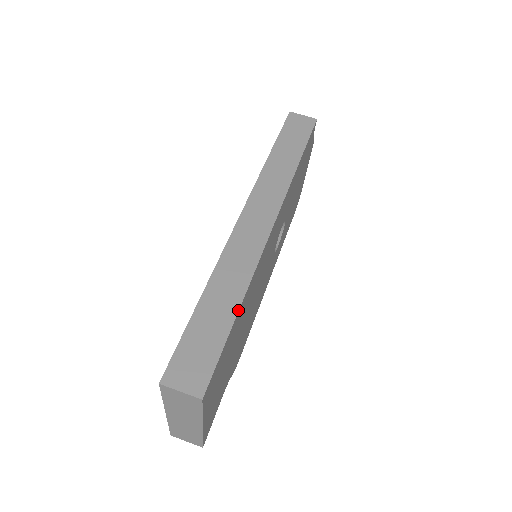
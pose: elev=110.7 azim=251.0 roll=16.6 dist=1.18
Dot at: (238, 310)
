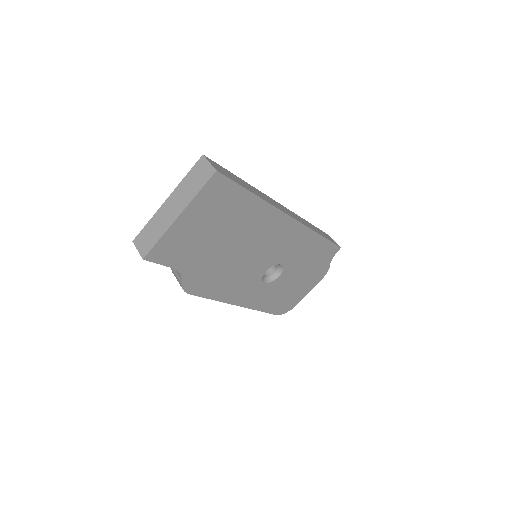
Dot at: (255, 194)
